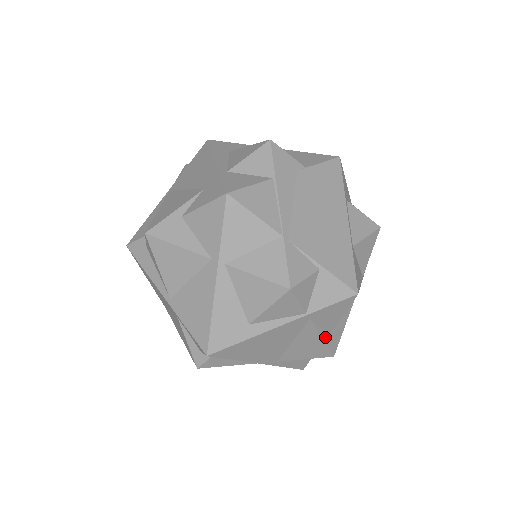
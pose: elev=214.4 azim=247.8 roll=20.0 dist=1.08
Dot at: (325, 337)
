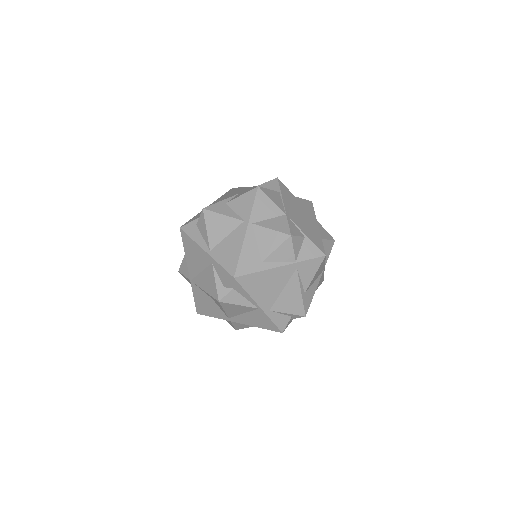
Dot at: (303, 293)
